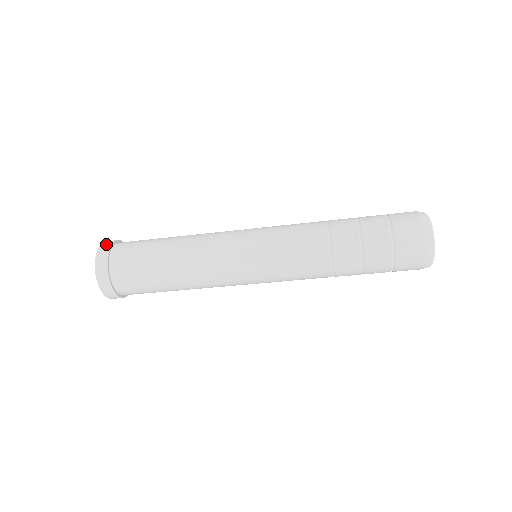
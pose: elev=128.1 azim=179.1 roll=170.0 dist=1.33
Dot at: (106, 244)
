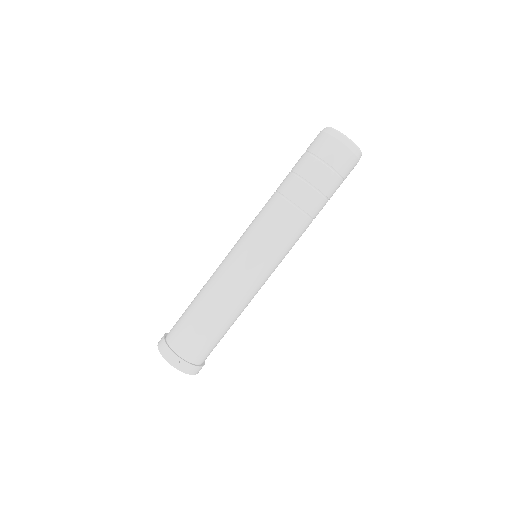
Dot at: occluded
